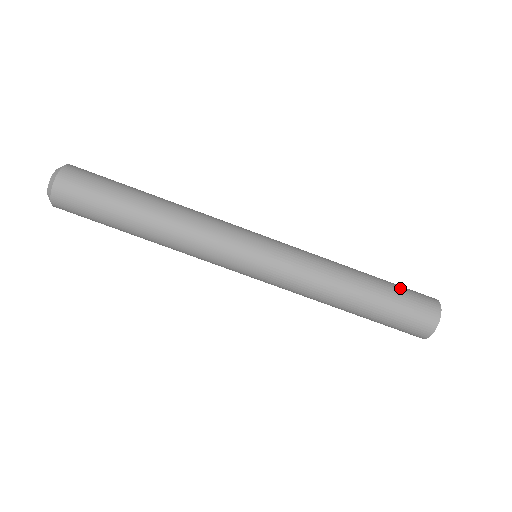
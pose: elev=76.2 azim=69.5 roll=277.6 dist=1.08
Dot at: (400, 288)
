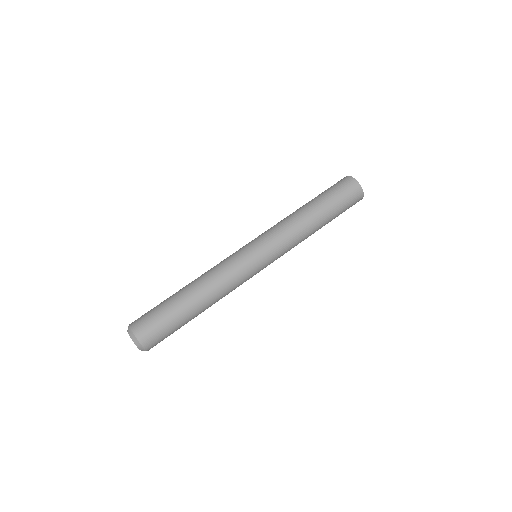
Dot at: occluded
